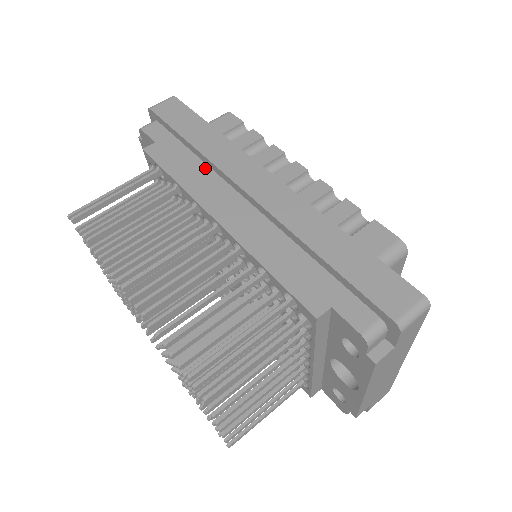
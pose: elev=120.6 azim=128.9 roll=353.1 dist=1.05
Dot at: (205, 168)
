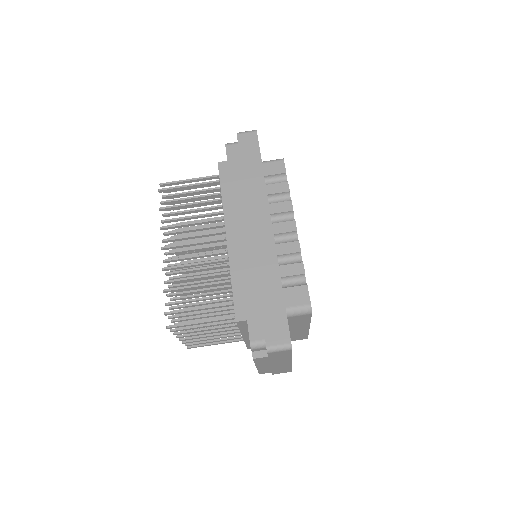
Dot at: (242, 196)
